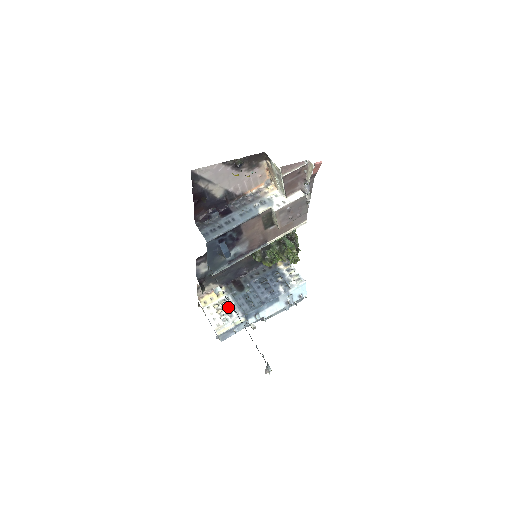
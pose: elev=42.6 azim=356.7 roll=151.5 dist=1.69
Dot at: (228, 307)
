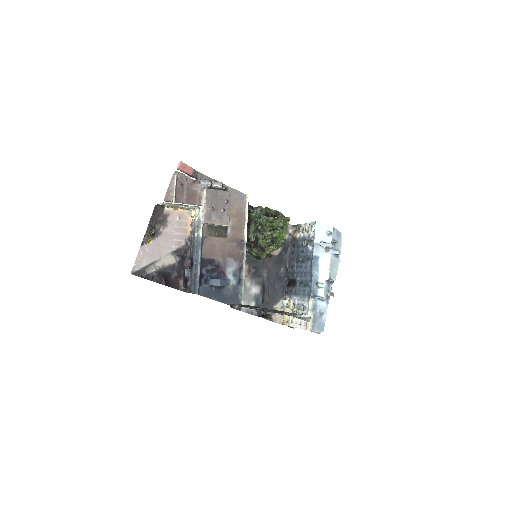
Dot at: (298, 305)
